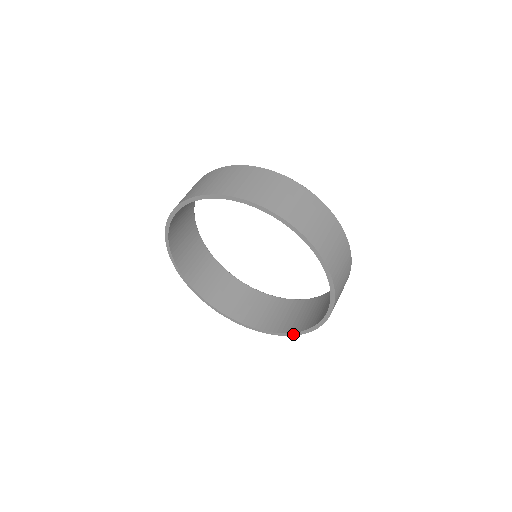
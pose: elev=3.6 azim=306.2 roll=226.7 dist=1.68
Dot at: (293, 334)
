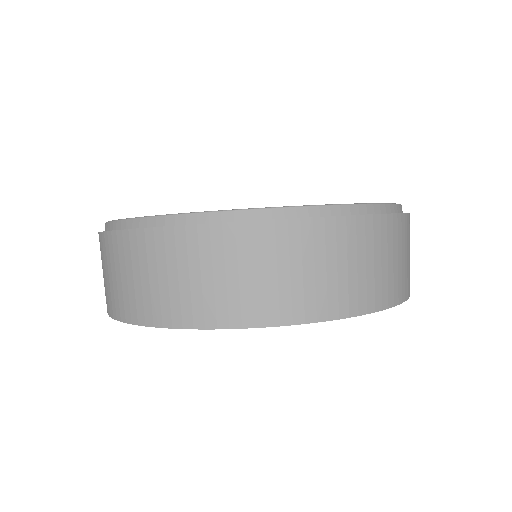
Dot at: occluded
